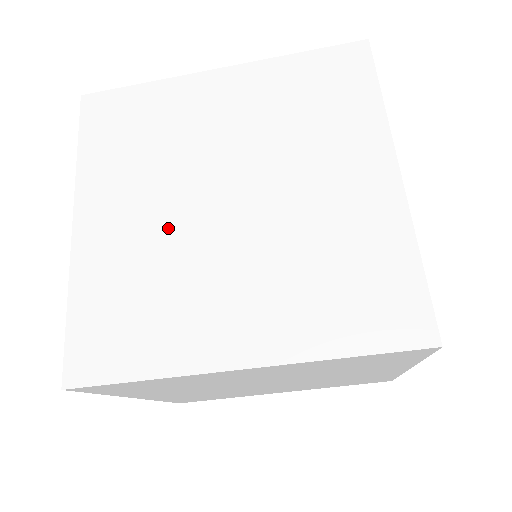
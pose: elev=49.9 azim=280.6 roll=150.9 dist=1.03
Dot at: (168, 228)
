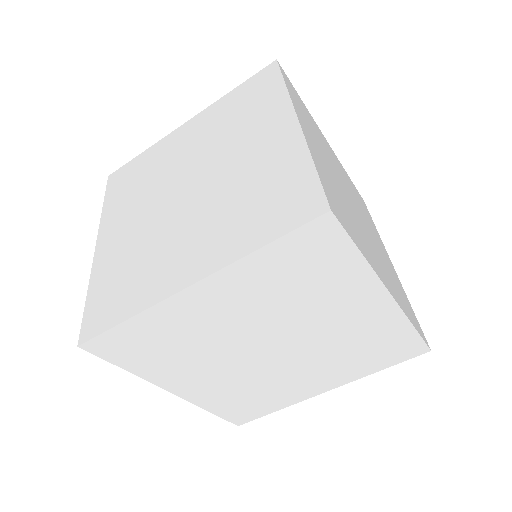
Dot at: (149, 222)
